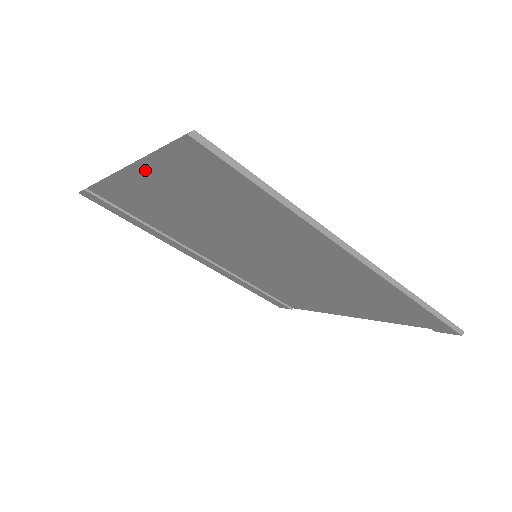
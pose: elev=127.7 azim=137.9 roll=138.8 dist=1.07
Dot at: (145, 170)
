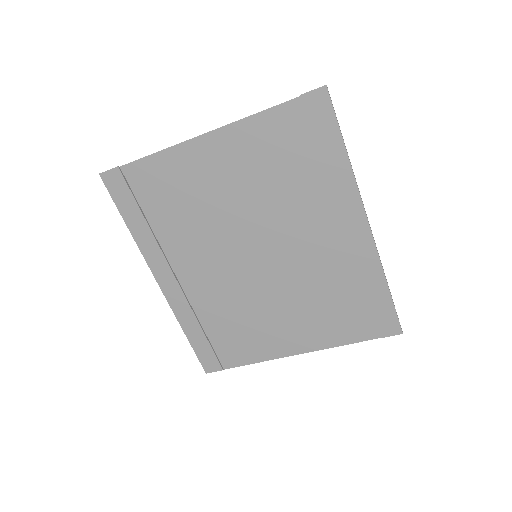
Dot at: (239, 130)
